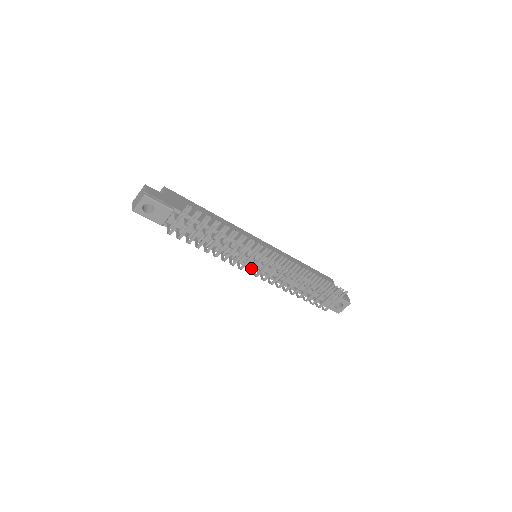
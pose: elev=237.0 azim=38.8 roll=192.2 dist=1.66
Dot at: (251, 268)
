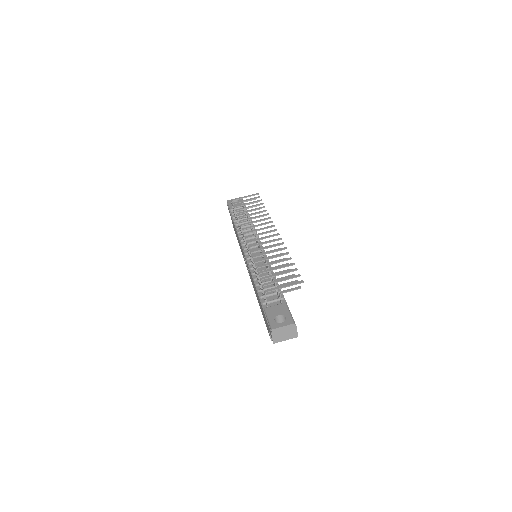
Dot at: (250, 231)
